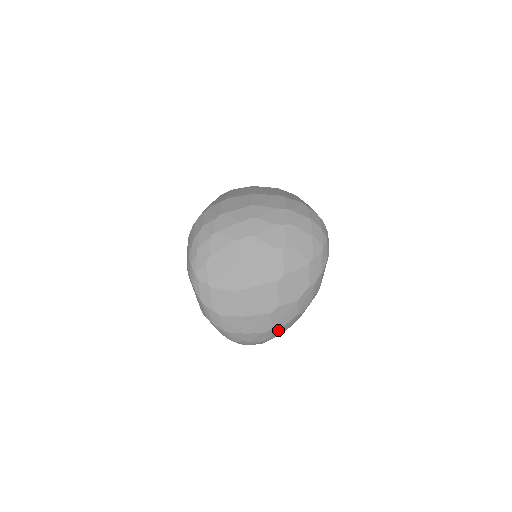
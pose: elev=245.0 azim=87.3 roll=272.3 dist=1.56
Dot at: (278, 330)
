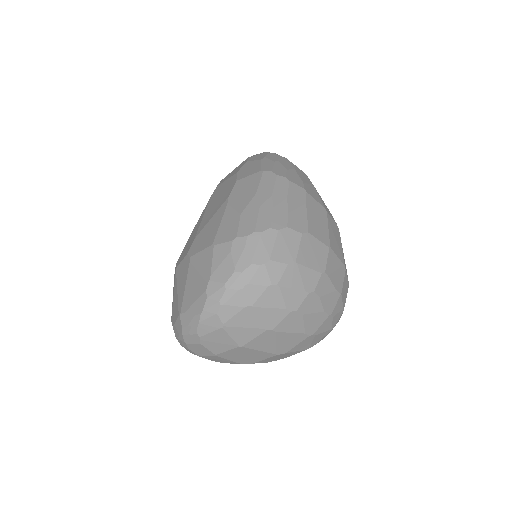
Dot at: occluded
